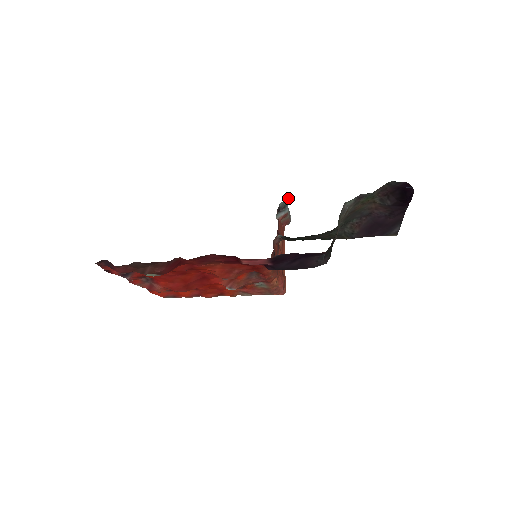
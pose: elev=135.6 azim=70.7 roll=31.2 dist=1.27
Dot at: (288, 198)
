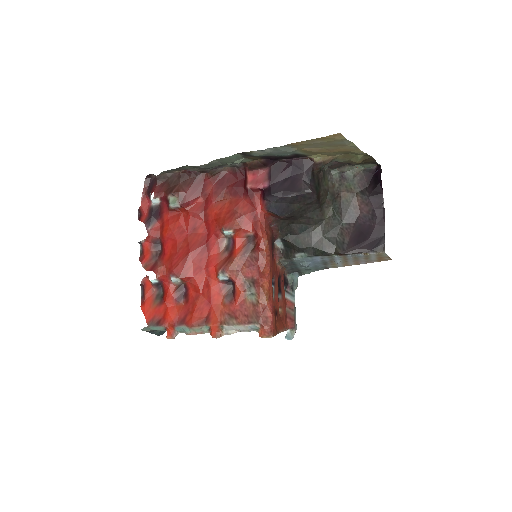
Dot at: (296, 282)
